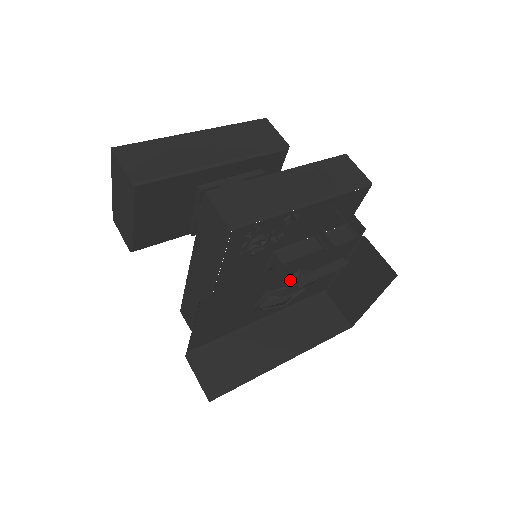
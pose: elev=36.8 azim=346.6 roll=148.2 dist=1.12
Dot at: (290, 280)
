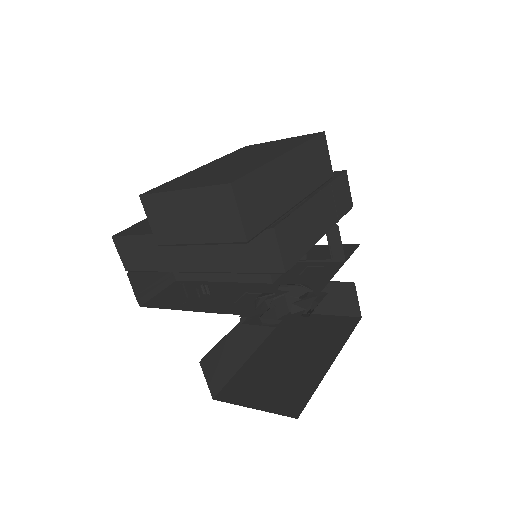
Dot at: (266, 274)
